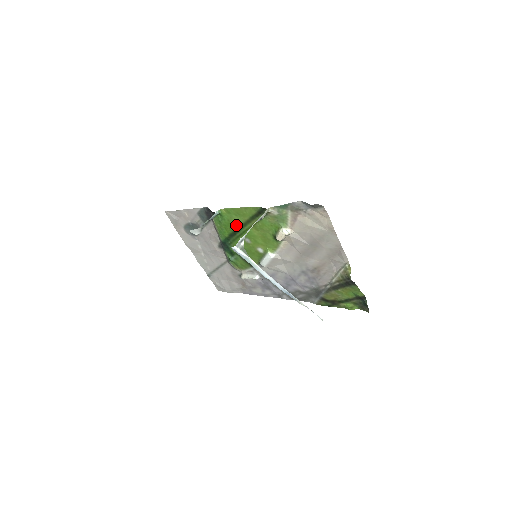
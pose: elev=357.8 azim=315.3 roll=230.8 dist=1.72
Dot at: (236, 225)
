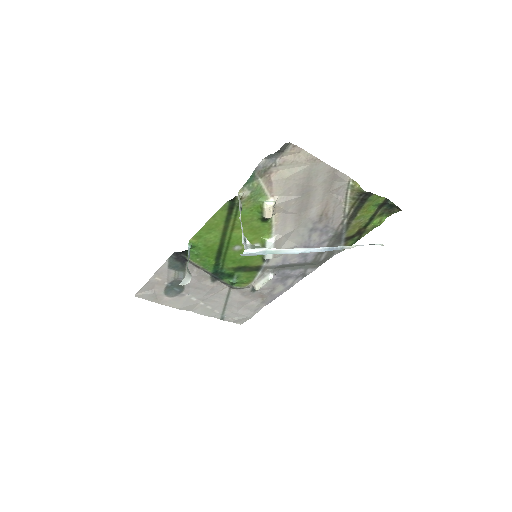
Dot at: (216, 243)
